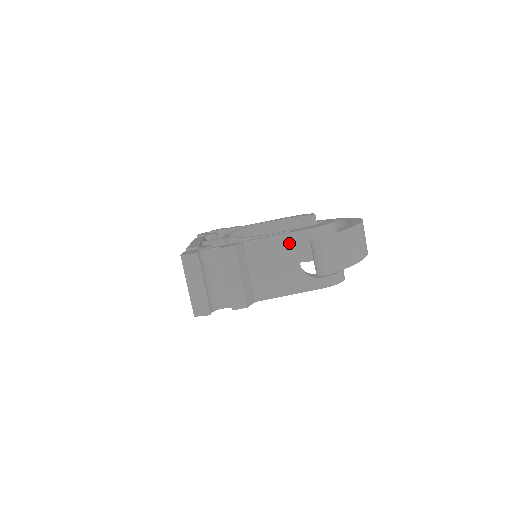
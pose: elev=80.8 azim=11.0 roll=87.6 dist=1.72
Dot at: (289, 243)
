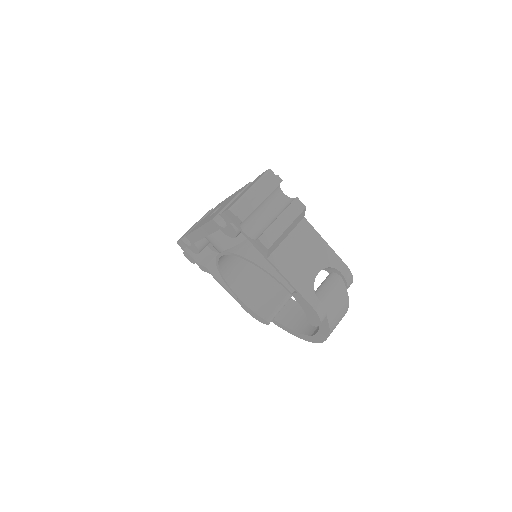
Dot at: (326, 254)
